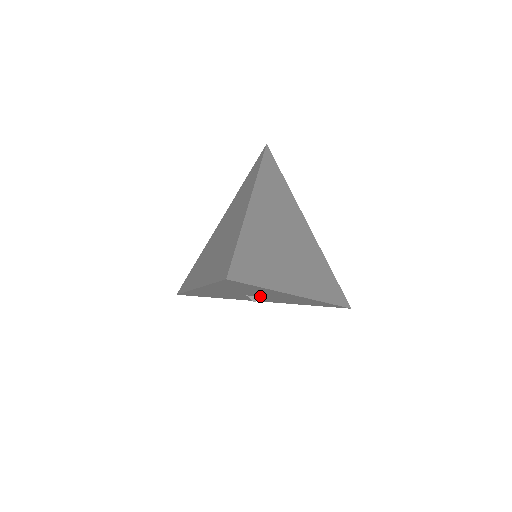
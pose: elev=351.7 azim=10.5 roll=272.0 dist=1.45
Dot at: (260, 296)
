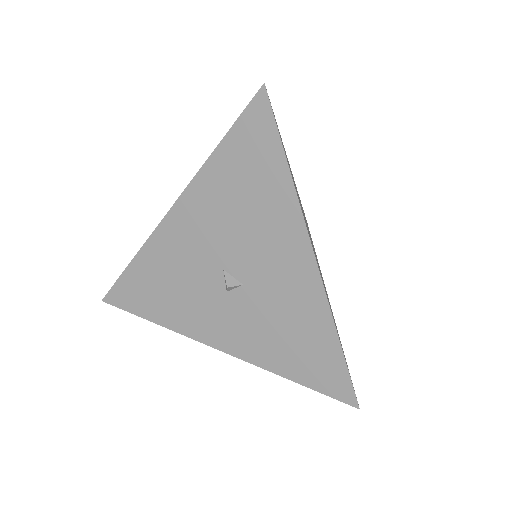
Dot at: (243, 277)
